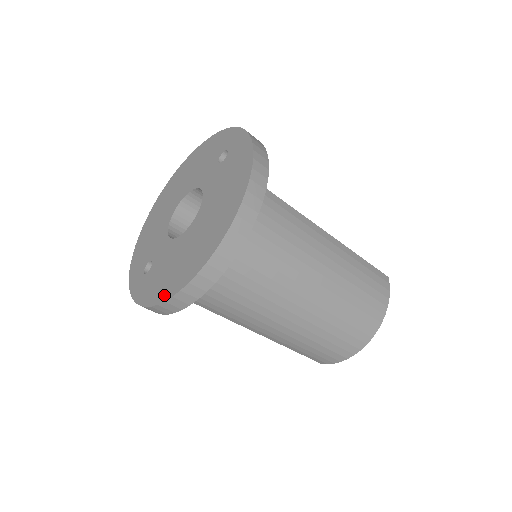
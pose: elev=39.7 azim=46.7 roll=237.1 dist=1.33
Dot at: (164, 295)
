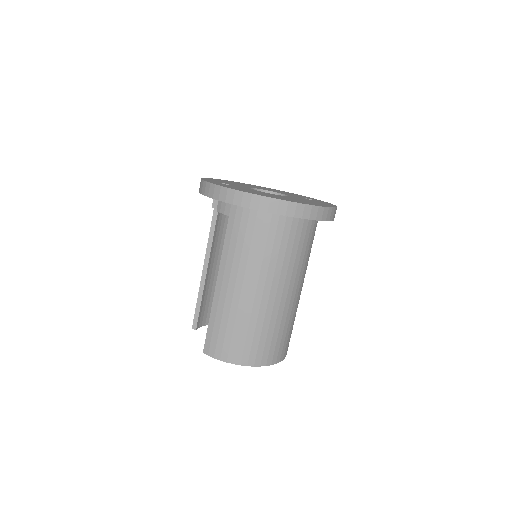
Dot at: (244, 191)
